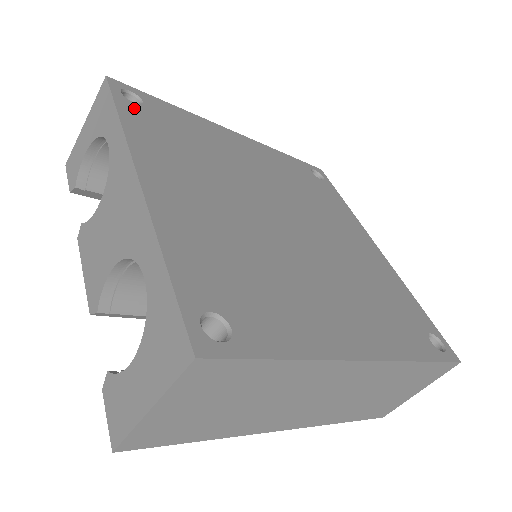
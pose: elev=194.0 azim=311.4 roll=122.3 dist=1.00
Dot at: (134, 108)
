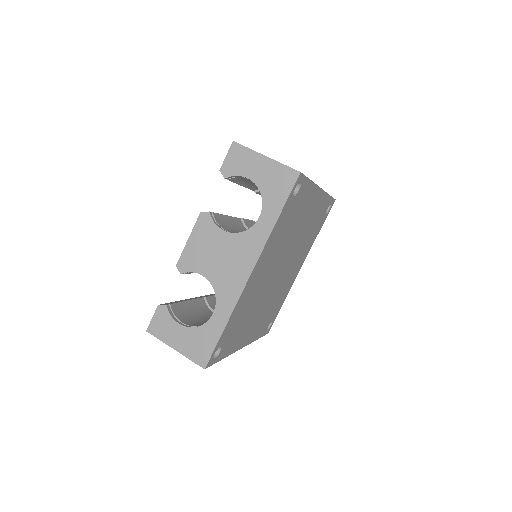
Dot at: (290, 204)
